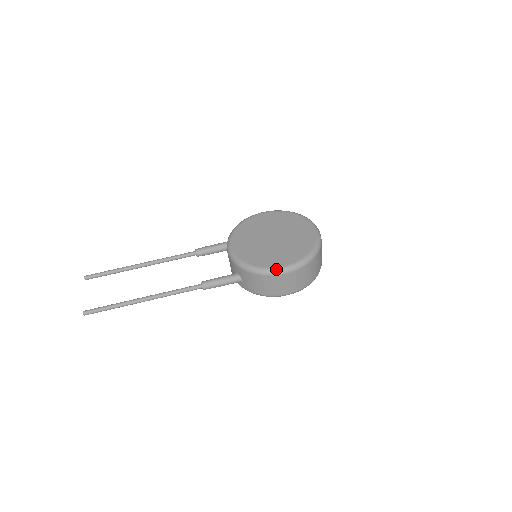
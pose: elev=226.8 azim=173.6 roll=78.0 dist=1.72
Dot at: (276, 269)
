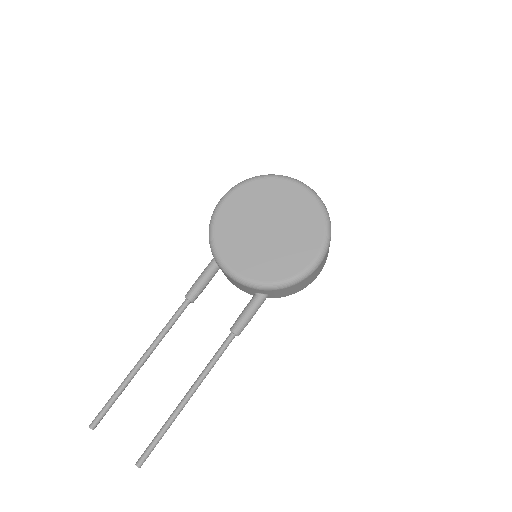
Dot at: (310, 267)
